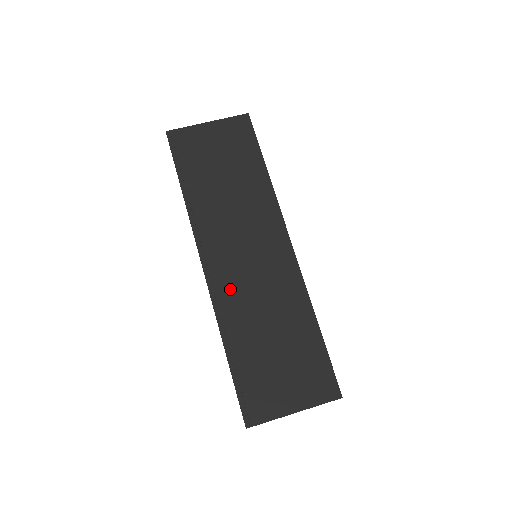
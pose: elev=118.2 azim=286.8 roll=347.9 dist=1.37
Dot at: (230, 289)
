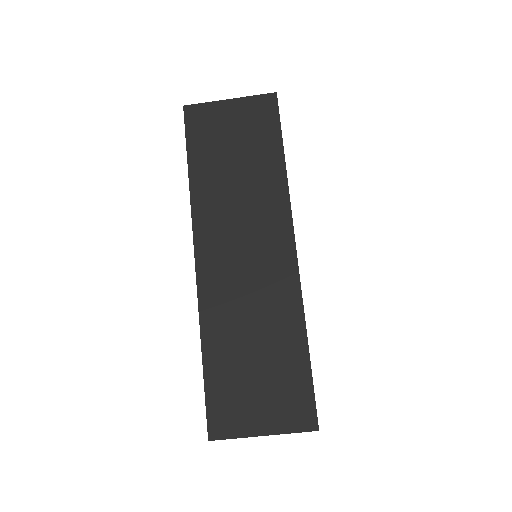
Dot at: (219, 289)
